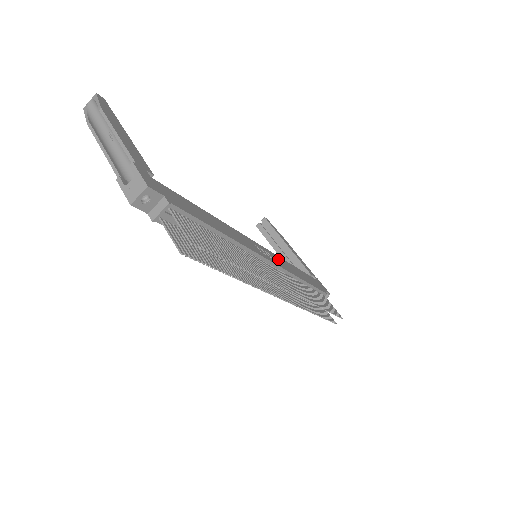
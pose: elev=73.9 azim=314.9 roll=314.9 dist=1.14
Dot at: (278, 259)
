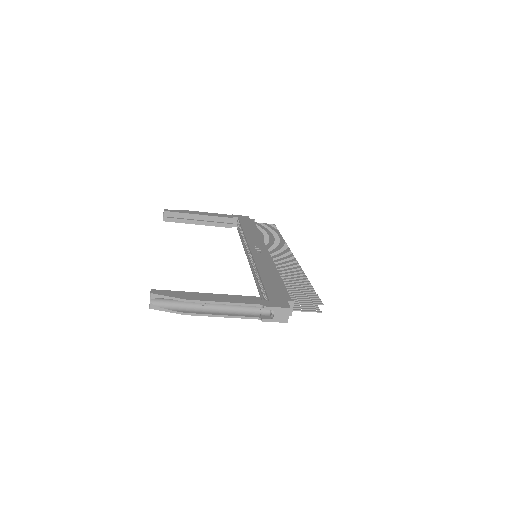
Dot at: (253, 242)
